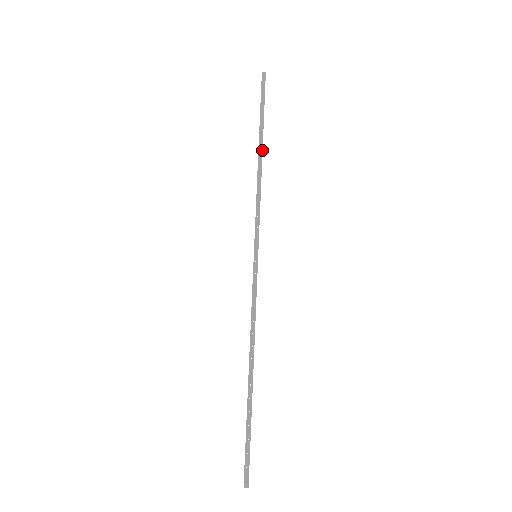
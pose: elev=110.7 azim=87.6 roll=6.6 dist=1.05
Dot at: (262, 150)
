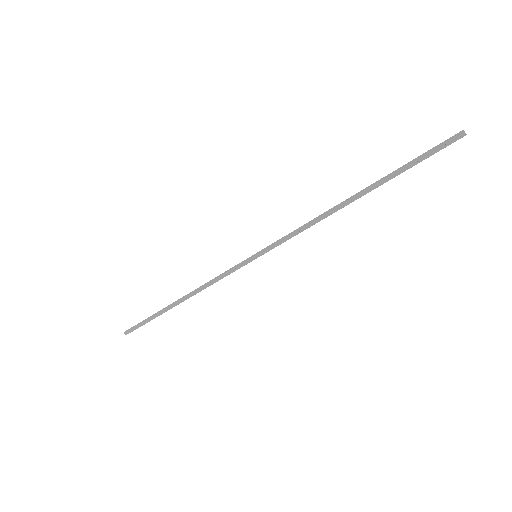
Dot at: (358, 198)
